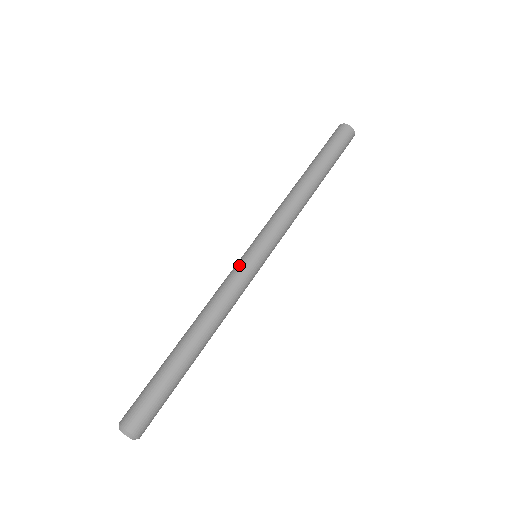
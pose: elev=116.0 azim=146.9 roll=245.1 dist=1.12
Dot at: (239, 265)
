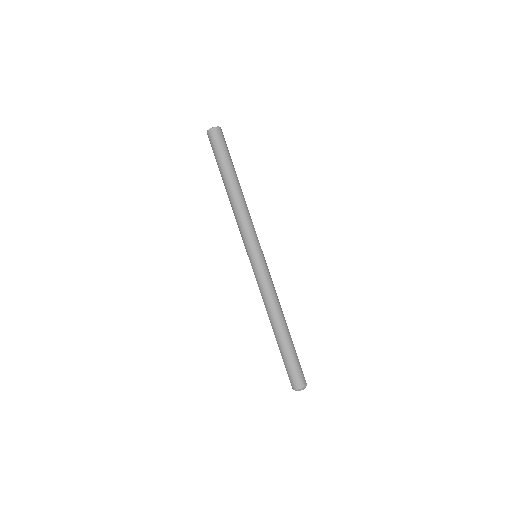
Dot at: (262, 269)
